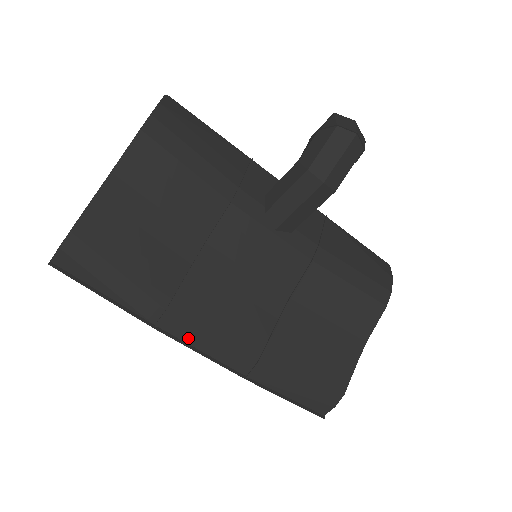
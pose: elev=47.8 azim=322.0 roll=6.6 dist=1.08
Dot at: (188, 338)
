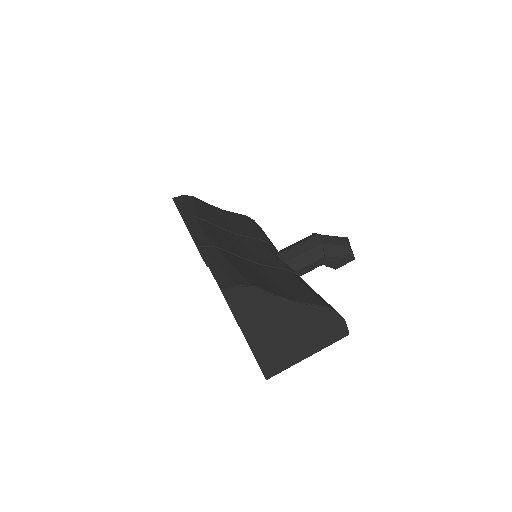
Dot at: (191, 226)
